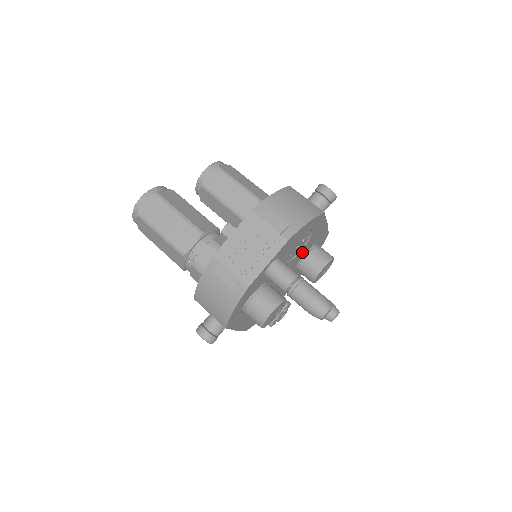
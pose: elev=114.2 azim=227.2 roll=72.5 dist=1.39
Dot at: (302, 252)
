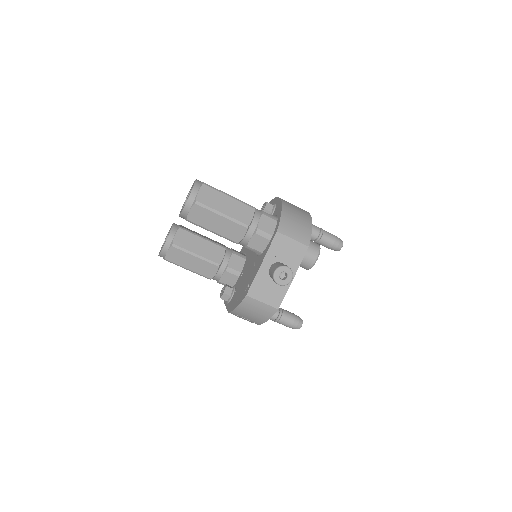
Dot at: occluded
